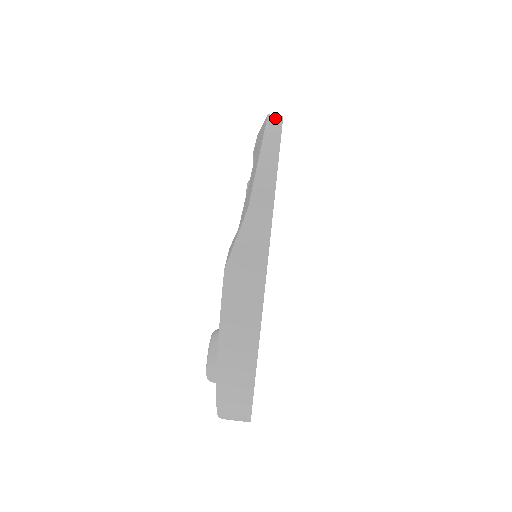
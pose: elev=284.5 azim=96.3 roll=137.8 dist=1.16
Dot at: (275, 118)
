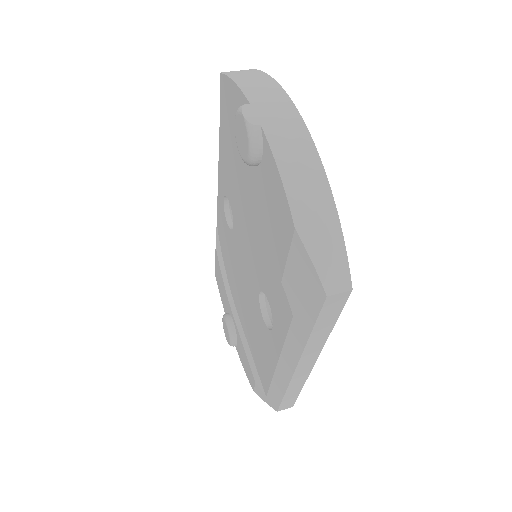
Dot at: occluded
